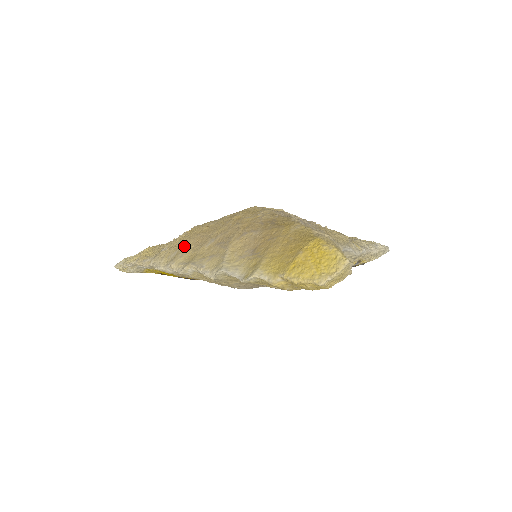
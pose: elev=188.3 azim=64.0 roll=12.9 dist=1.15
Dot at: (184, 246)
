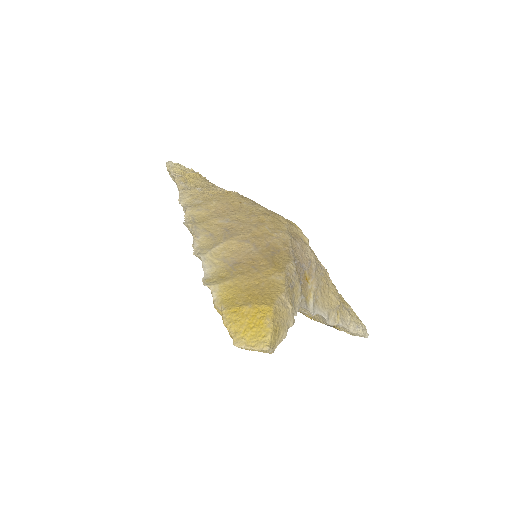
Dot at: (209, 203)
